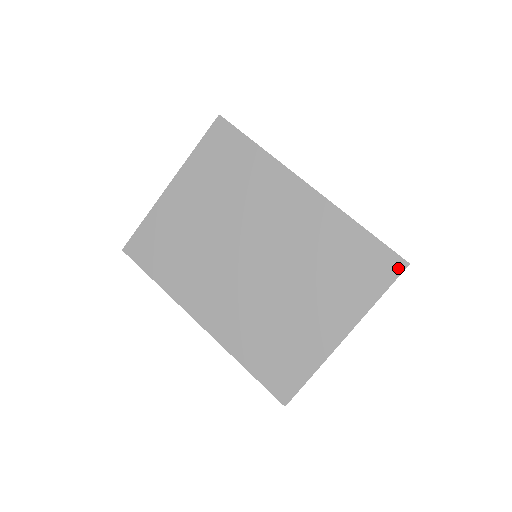
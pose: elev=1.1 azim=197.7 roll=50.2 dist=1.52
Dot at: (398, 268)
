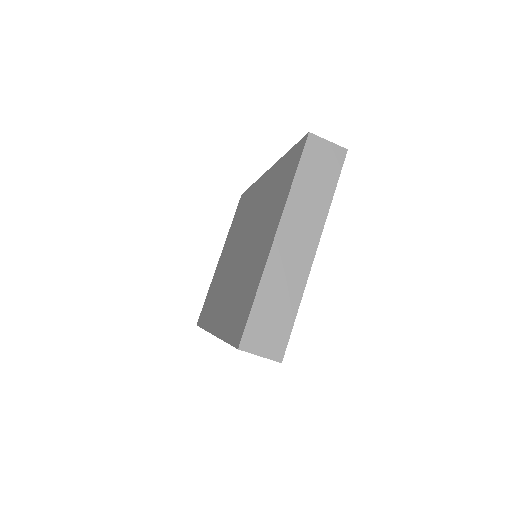
Dot at: (303, 145)
